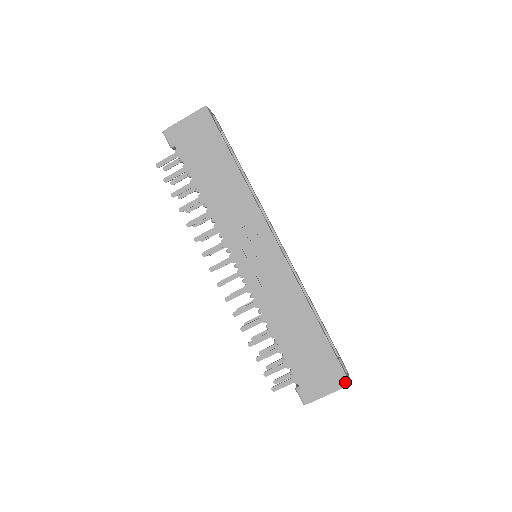
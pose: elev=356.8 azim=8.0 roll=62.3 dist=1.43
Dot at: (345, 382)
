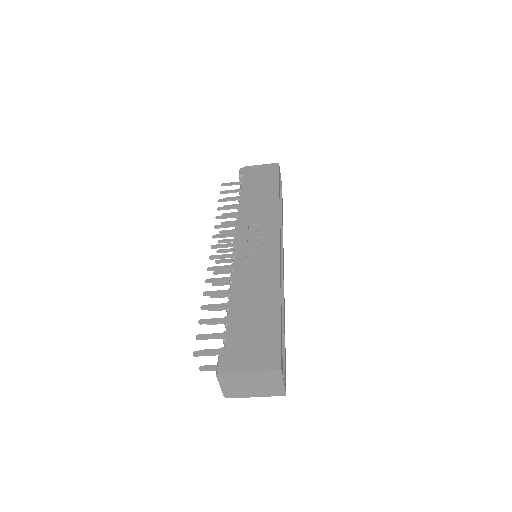
Dot at: (276, 365)
